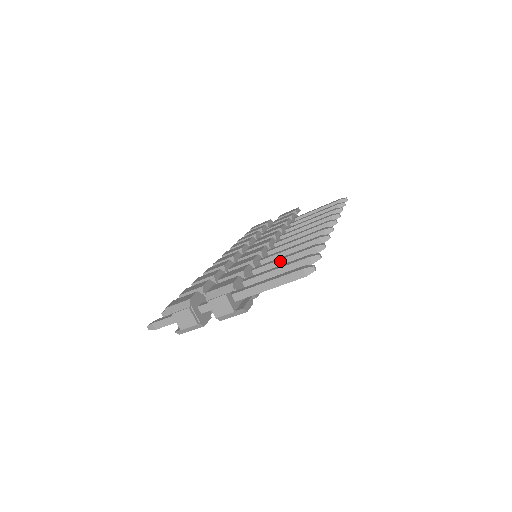
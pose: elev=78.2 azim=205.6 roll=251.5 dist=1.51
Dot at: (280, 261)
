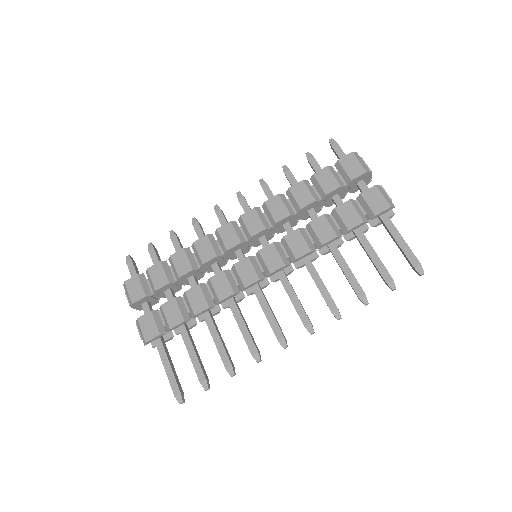
Dot at: (212, 335)
